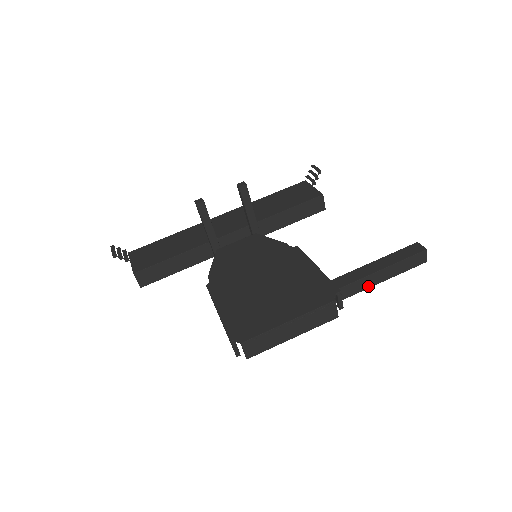
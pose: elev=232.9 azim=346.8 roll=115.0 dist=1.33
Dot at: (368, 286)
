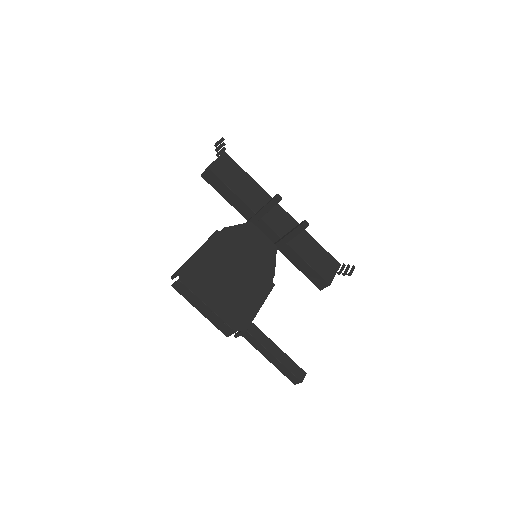
Dot at: (259, 350)
